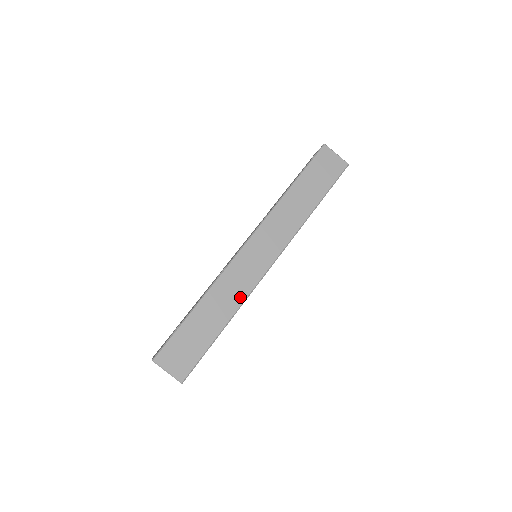
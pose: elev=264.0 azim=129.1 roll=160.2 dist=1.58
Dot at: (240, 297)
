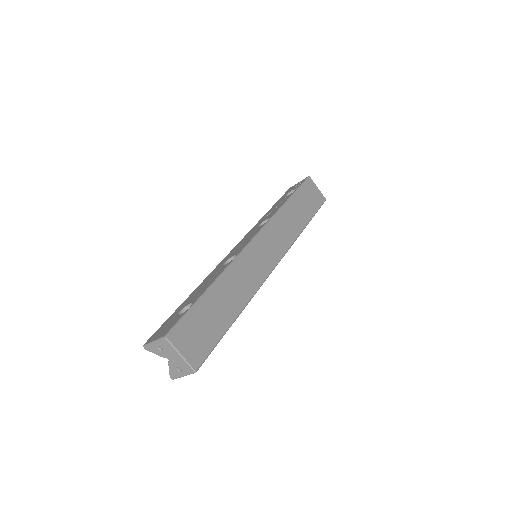
Dot at: (251, 288)
